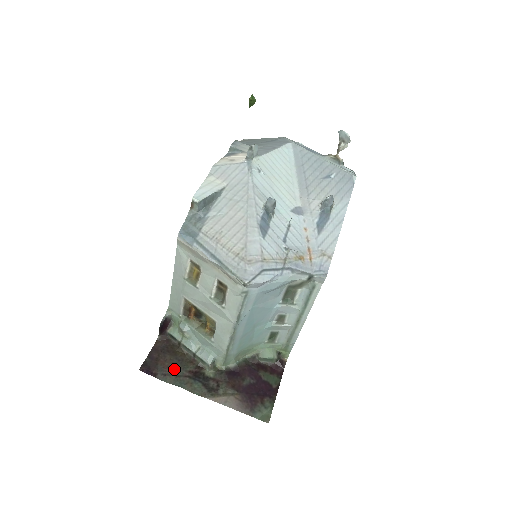
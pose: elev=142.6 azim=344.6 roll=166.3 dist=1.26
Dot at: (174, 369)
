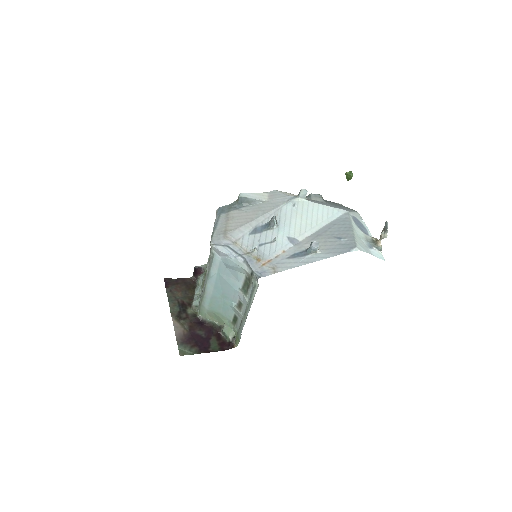
Dot at: (178, 293)
